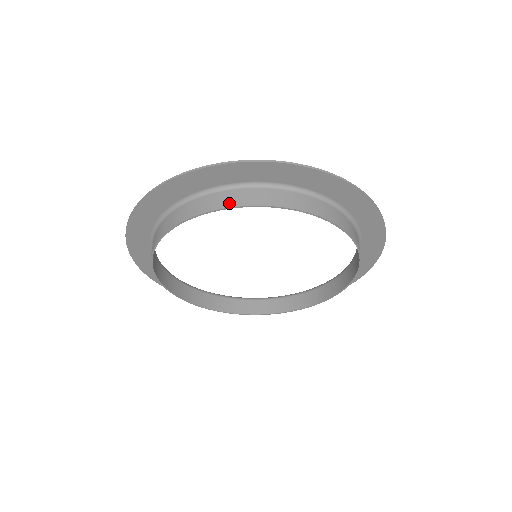
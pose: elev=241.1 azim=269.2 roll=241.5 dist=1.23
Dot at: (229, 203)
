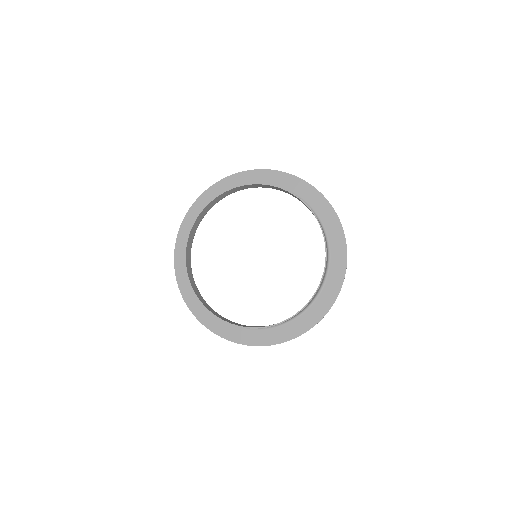
Dot at: (282, 188)
